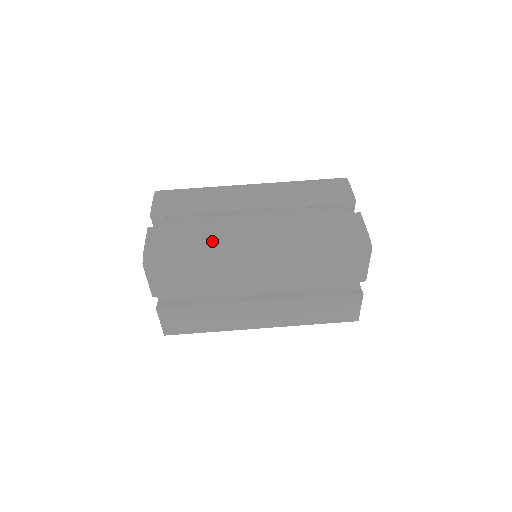
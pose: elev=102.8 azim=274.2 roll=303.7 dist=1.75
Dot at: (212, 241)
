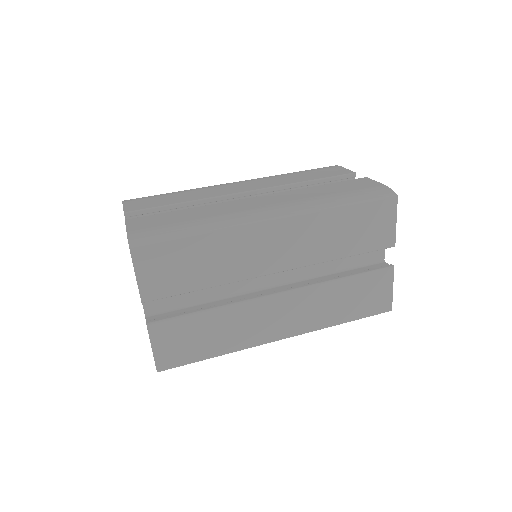
Dot at: (212, 215)
